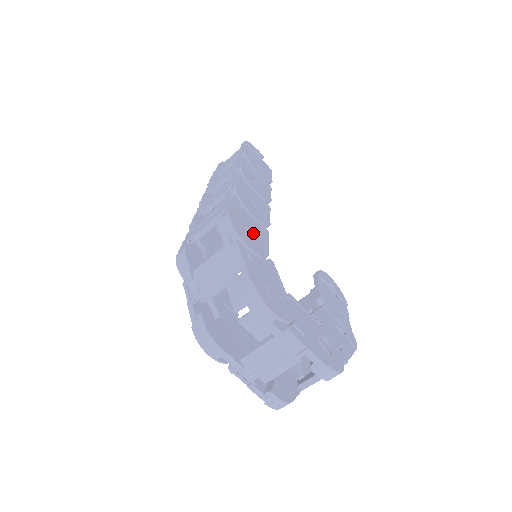
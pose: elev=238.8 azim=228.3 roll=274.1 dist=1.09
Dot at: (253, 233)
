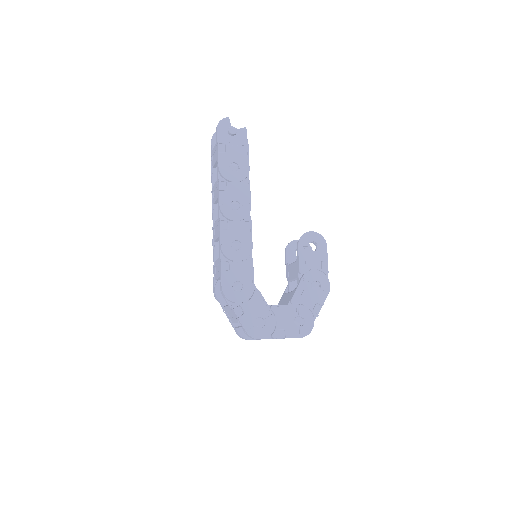
Dot at: (241, 280)
